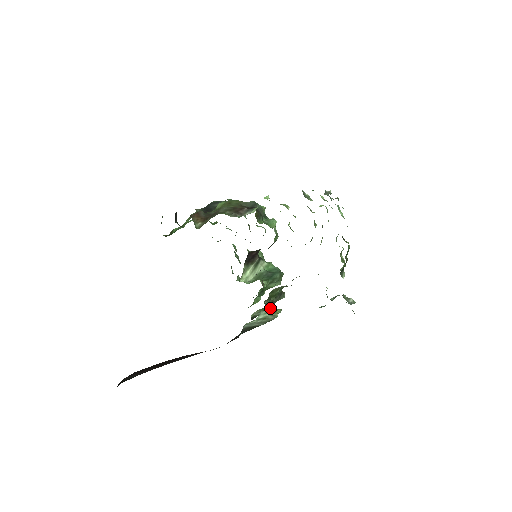
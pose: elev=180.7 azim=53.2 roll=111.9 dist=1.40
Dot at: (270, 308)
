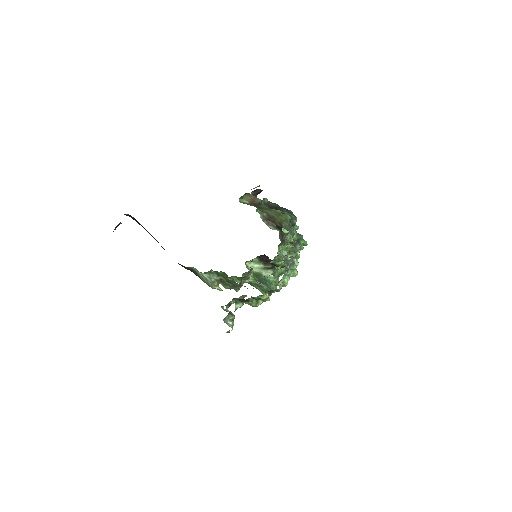
Dot at: (214, 279)
